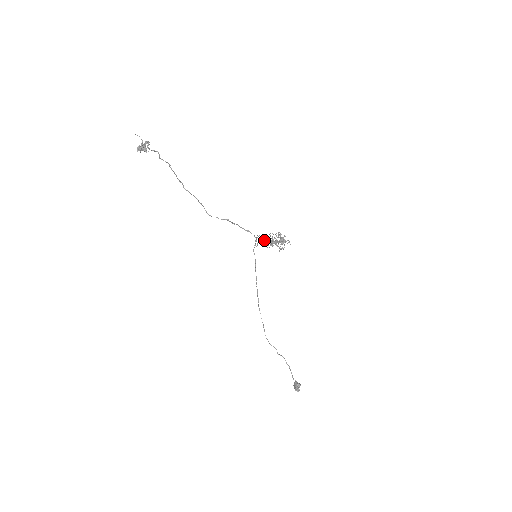
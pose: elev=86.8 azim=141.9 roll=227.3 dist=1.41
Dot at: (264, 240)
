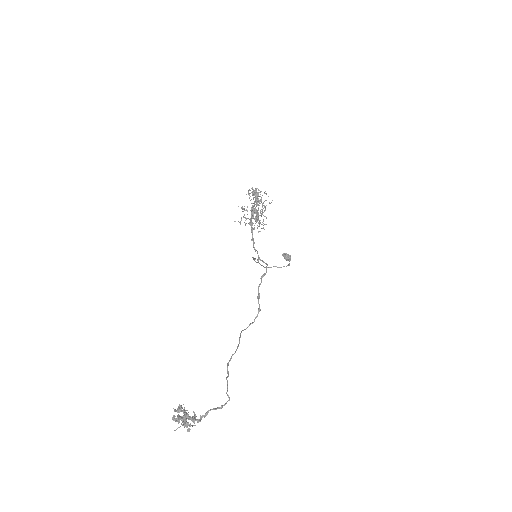
Dot at: occluded
